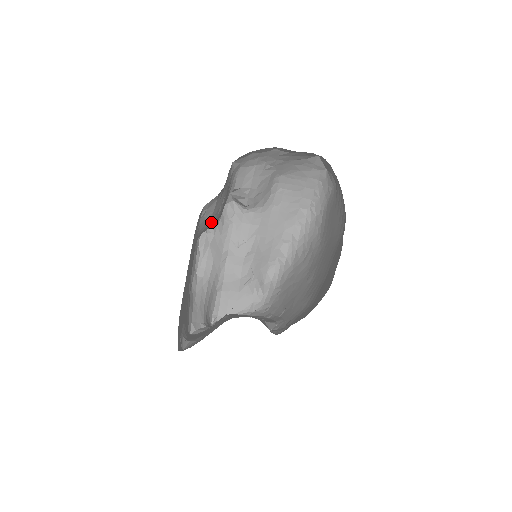
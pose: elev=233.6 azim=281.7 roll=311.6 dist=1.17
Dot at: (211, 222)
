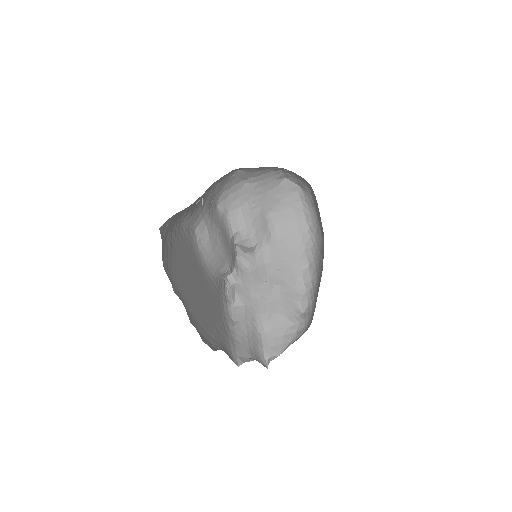
Dot at: (215, 253)
